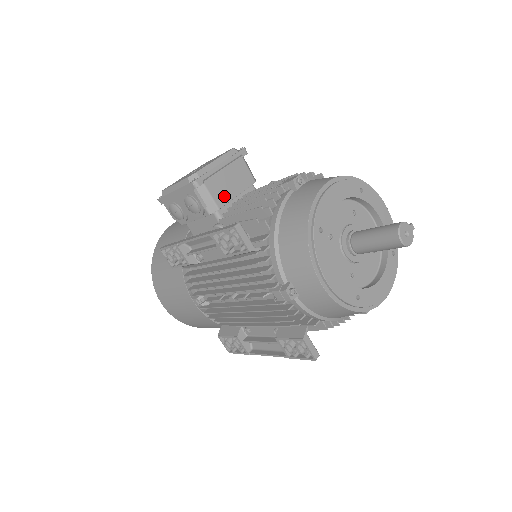
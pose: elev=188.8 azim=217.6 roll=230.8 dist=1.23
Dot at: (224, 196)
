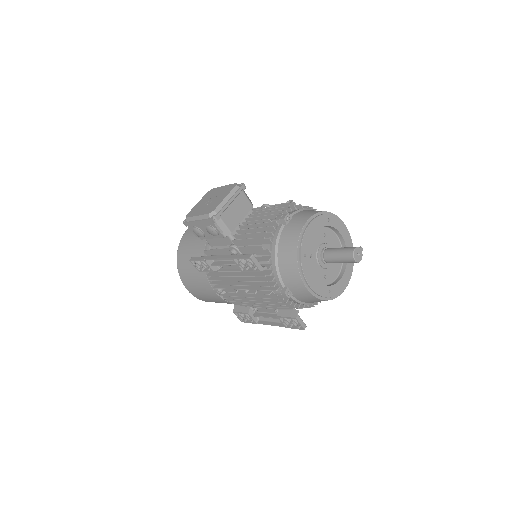
Dot at: (234, 223)
